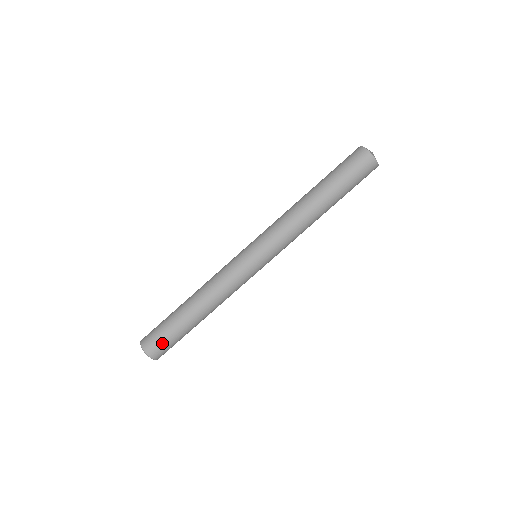
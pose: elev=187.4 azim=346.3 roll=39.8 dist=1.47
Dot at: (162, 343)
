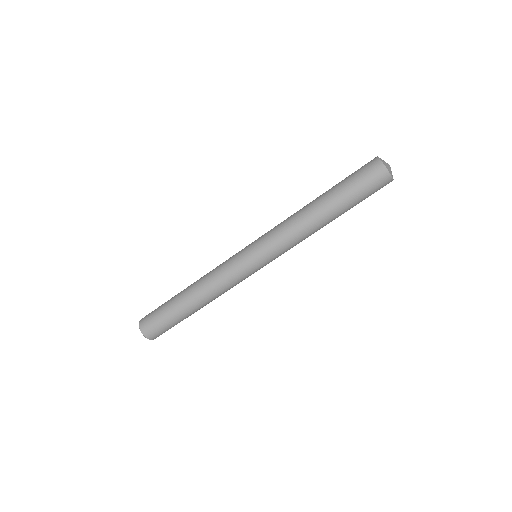
Dot at: occluded
